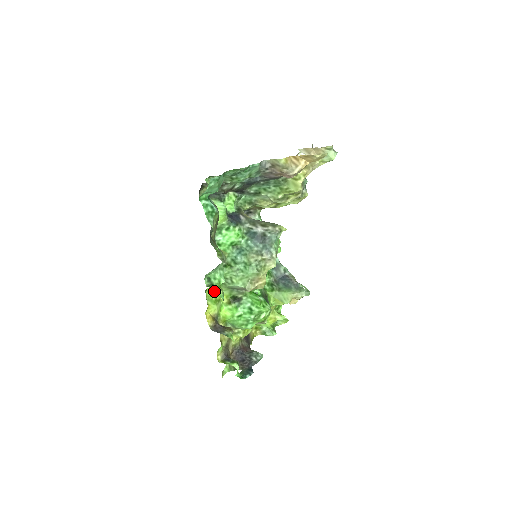
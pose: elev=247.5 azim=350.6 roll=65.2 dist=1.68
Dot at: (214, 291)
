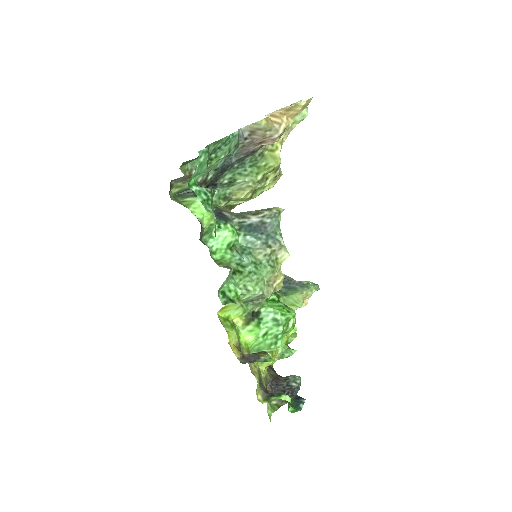
Dot at: (225, 314)
